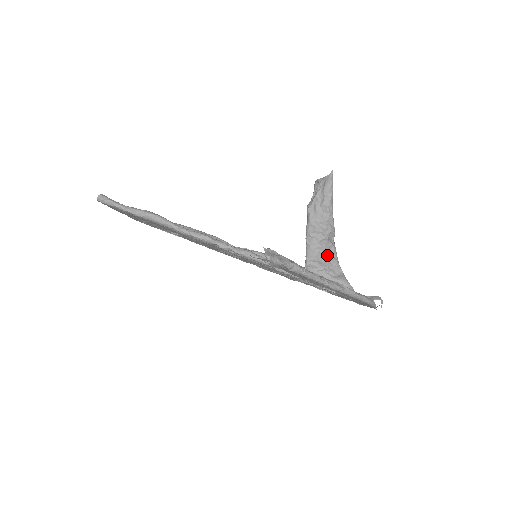
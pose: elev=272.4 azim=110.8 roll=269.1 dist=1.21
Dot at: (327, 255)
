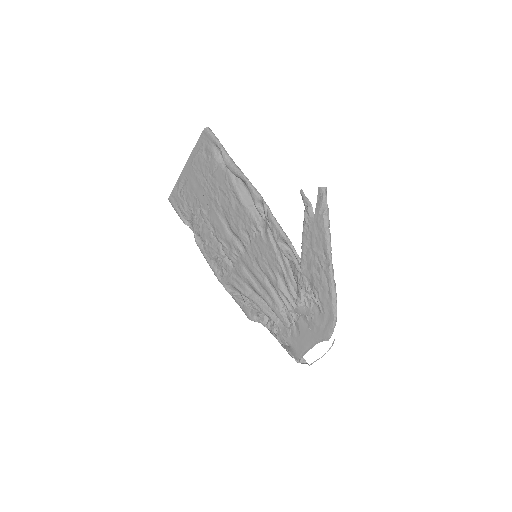
Dot at: occluded
